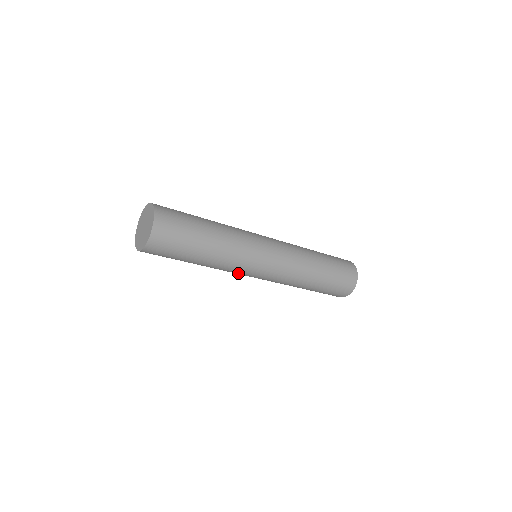
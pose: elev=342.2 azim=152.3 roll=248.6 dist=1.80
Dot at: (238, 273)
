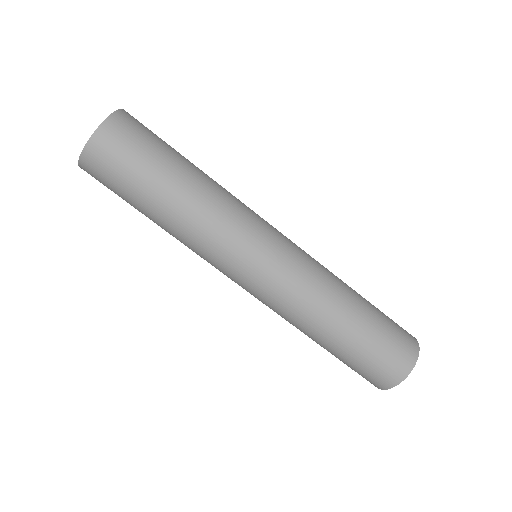
Dot at: occluded
